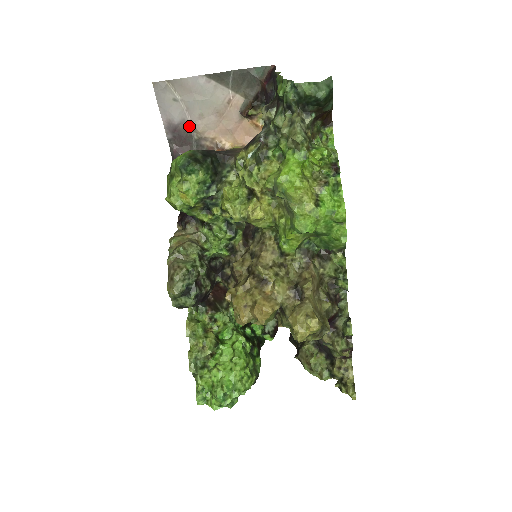
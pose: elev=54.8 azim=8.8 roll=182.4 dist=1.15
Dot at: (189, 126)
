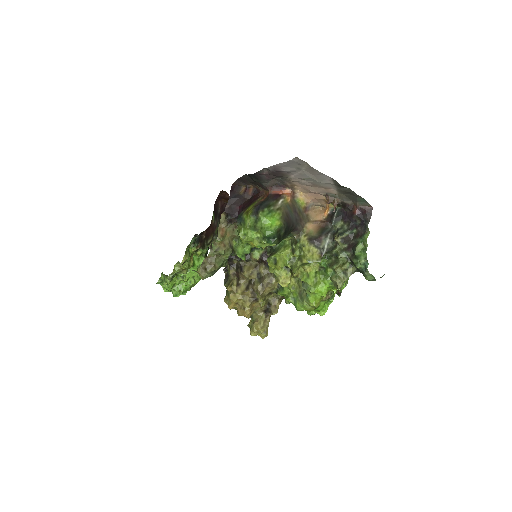
Dot at: (289, 176)
